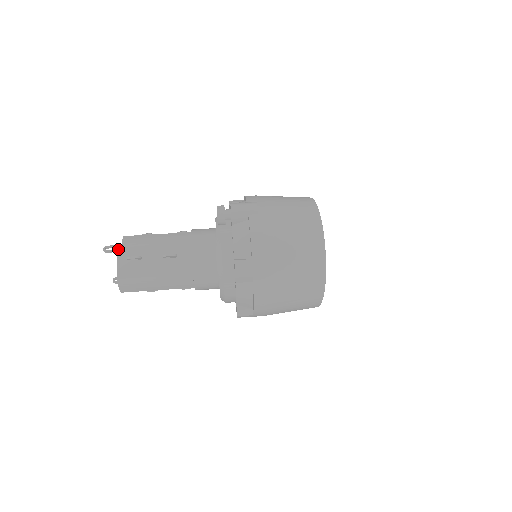
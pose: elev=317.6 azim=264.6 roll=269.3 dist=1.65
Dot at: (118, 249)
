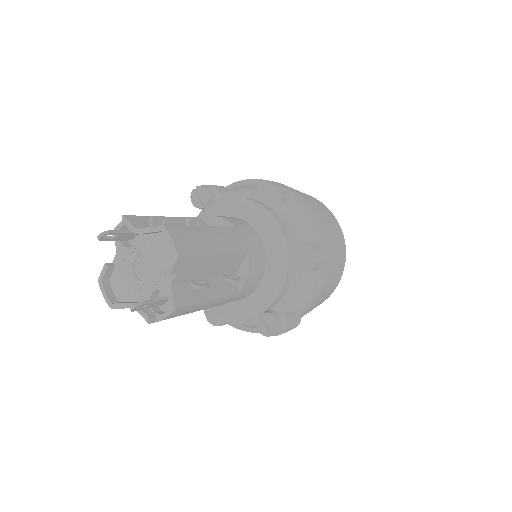
Dot at: (127, 217)
